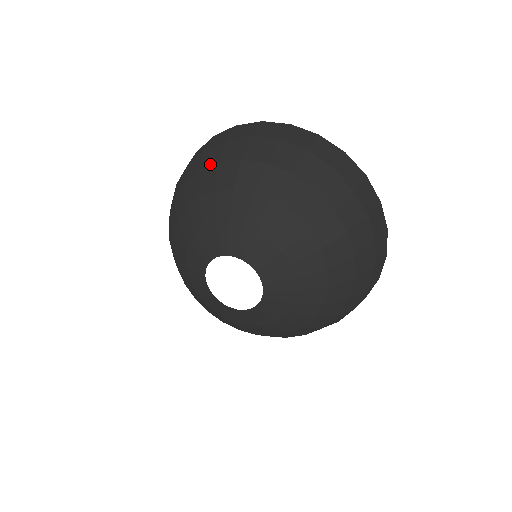
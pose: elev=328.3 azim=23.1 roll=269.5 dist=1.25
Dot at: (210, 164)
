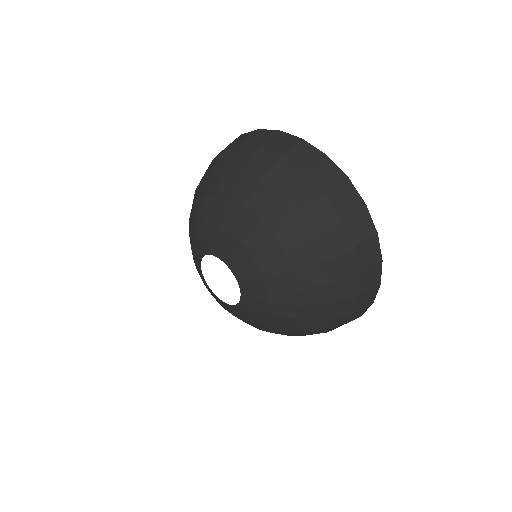
Dot at: (255, 173)
